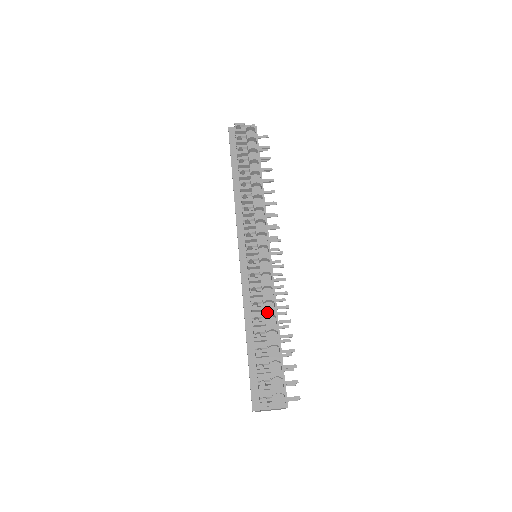
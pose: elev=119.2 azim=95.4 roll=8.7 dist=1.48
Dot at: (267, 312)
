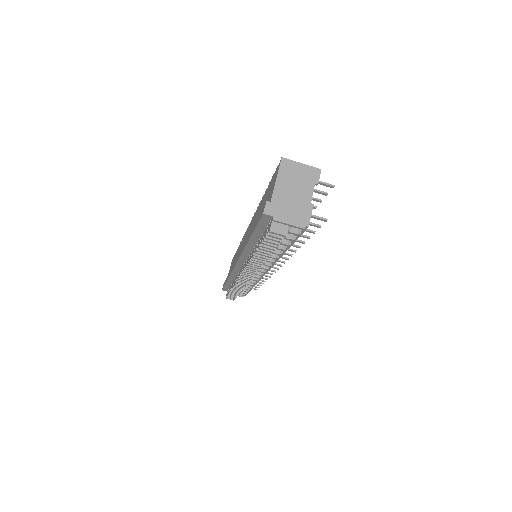
Dot at: (247, 284)
